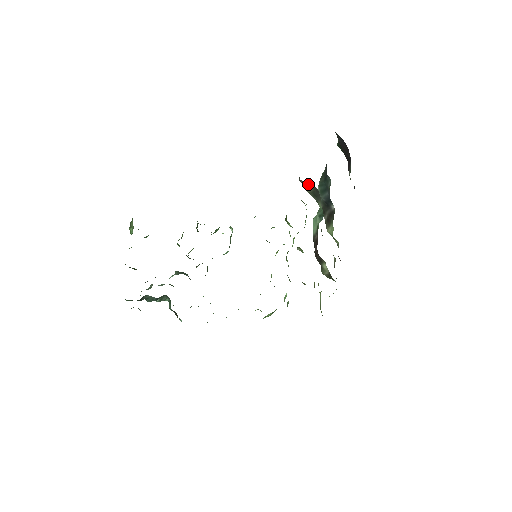
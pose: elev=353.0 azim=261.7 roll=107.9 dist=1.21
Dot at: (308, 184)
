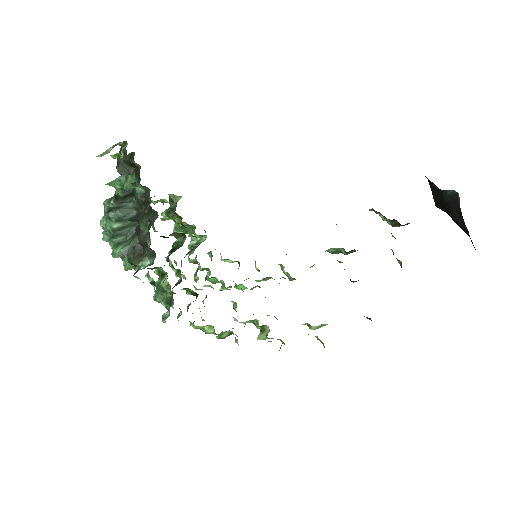
Dot at: occluded
